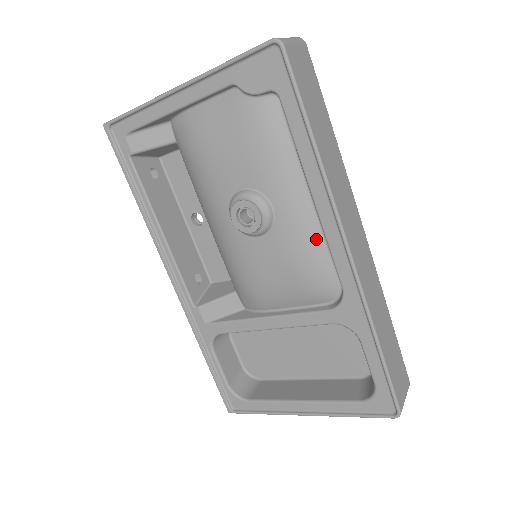
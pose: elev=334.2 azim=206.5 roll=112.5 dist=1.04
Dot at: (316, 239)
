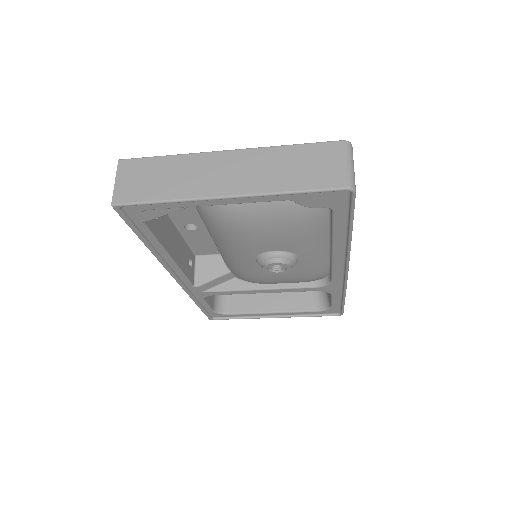
Dot at: (323, 265)
